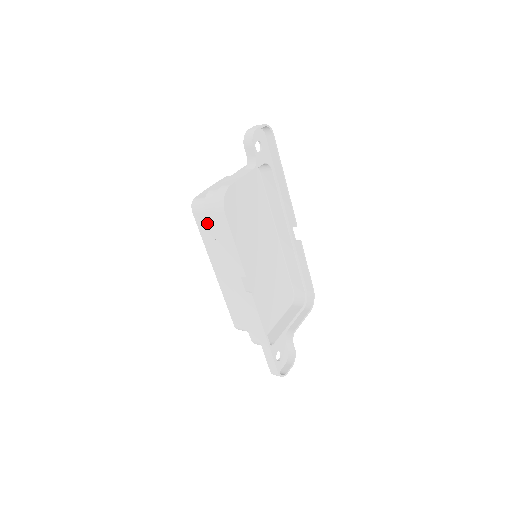
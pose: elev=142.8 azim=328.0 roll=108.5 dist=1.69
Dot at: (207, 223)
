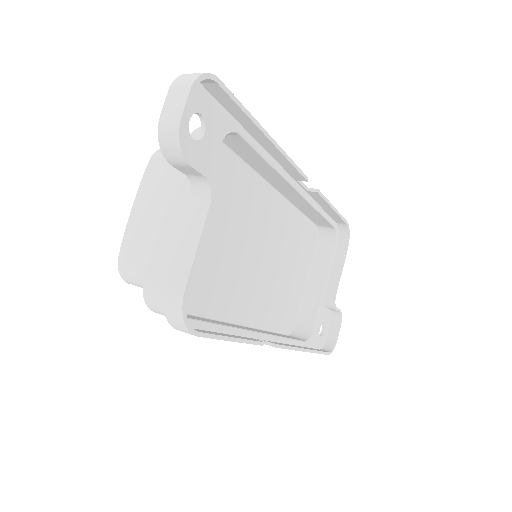
Dot at: occluded
